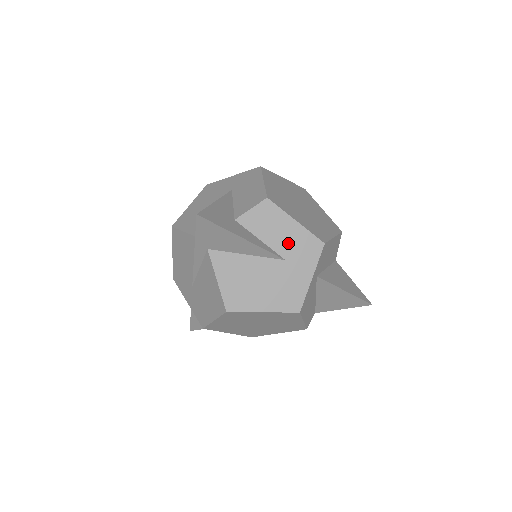
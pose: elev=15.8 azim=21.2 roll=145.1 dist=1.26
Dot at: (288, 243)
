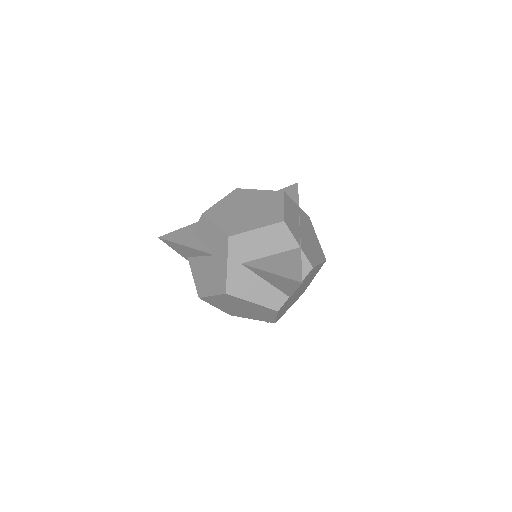
Dot at: (214, 242)
